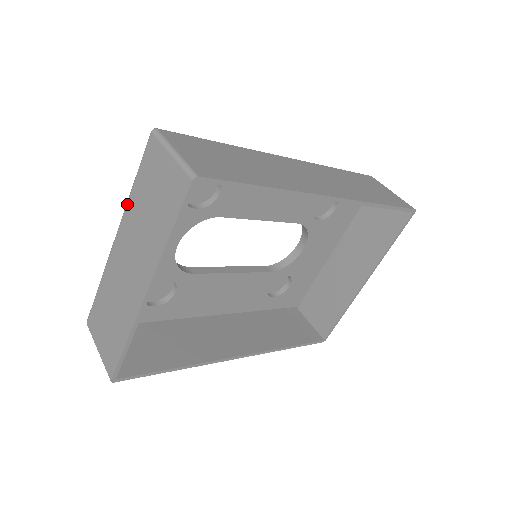
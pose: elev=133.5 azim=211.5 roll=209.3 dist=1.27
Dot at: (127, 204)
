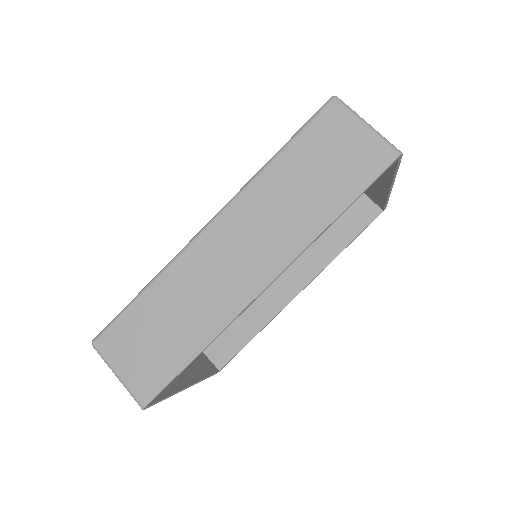
Dot at: occluded
